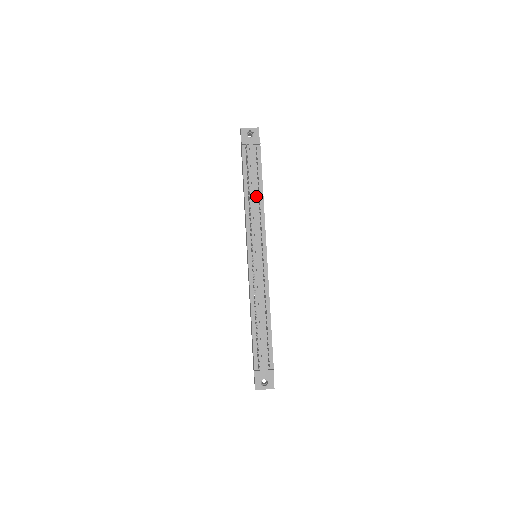
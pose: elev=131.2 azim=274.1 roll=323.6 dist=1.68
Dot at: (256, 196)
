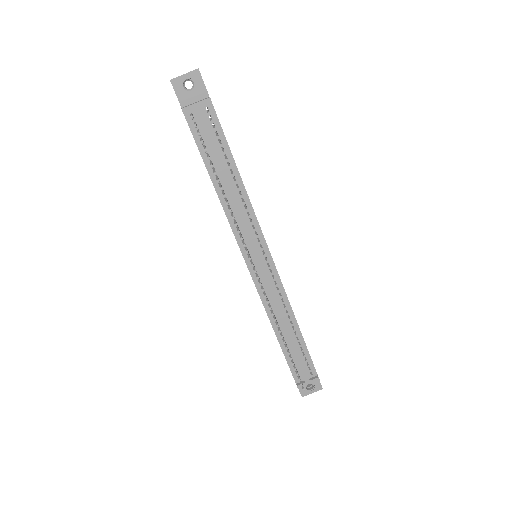
Dot at: (232, 184)
